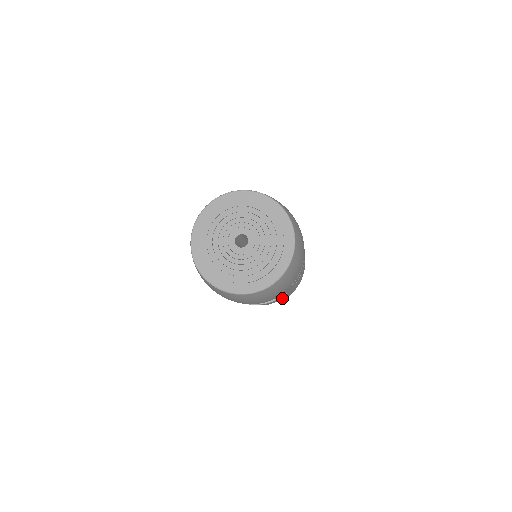
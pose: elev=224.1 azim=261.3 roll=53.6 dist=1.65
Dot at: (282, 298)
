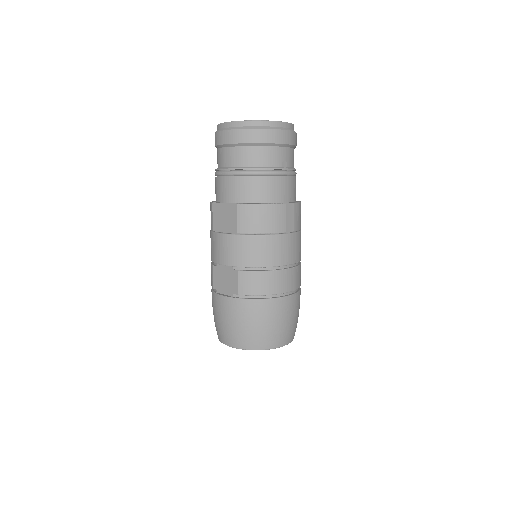
Dot at: occluded
